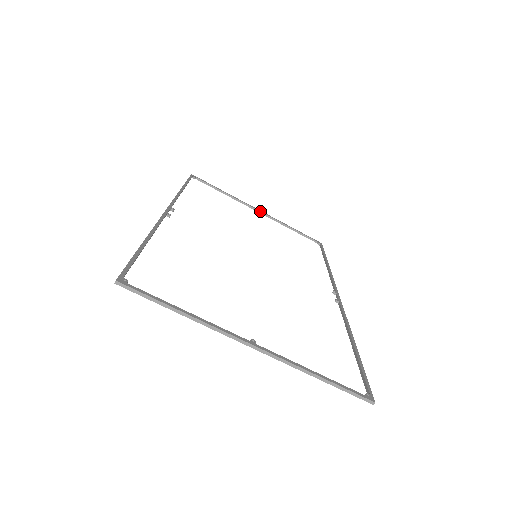
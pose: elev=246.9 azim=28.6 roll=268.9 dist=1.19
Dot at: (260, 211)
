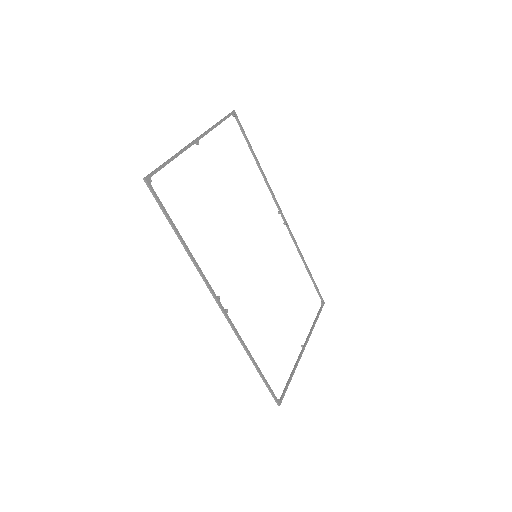
Dot at: (198, 140)
